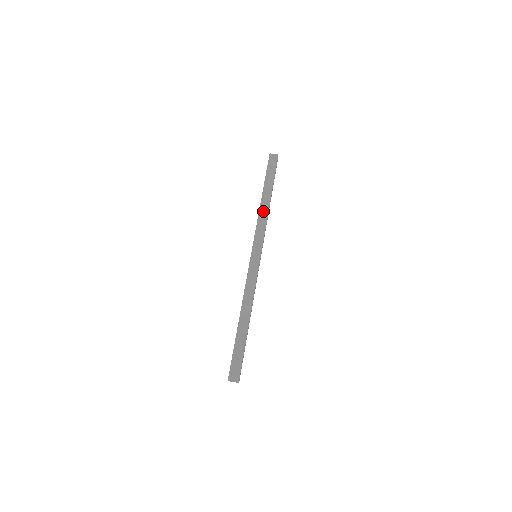
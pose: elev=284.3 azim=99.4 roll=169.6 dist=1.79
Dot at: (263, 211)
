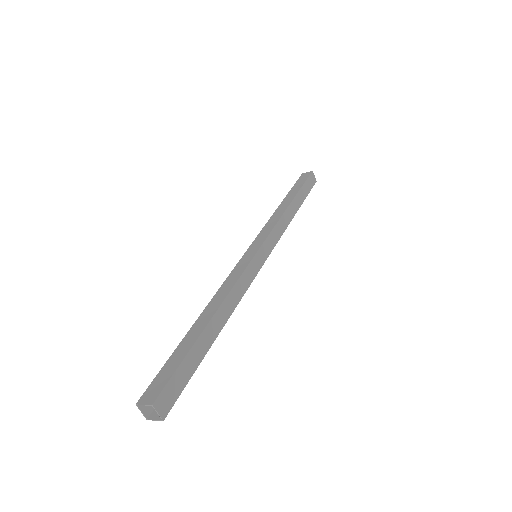
Dot at: (287, 217)
